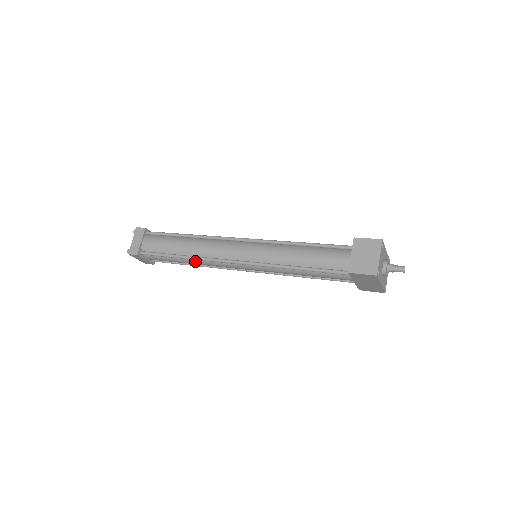
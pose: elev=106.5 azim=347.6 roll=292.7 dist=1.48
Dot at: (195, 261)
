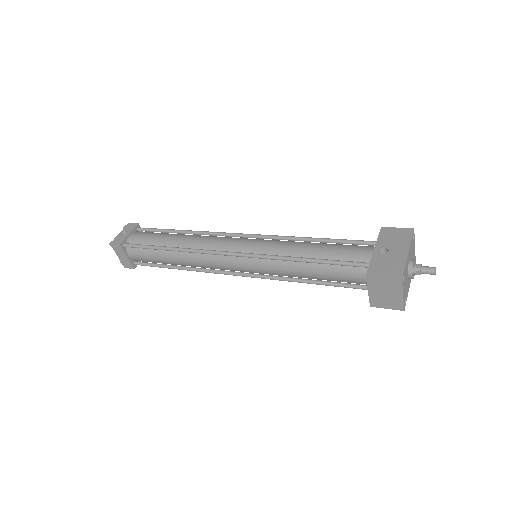
Dot at: occluded
